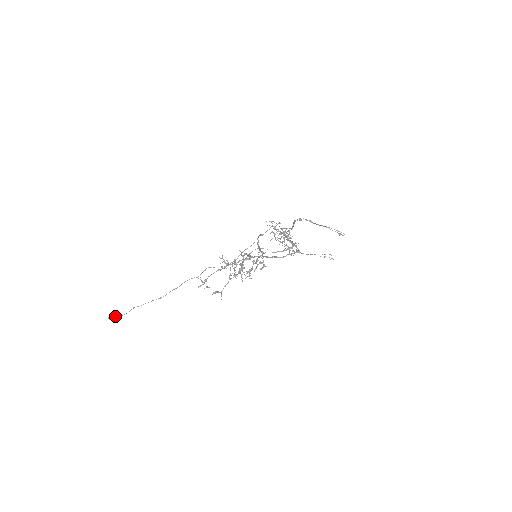
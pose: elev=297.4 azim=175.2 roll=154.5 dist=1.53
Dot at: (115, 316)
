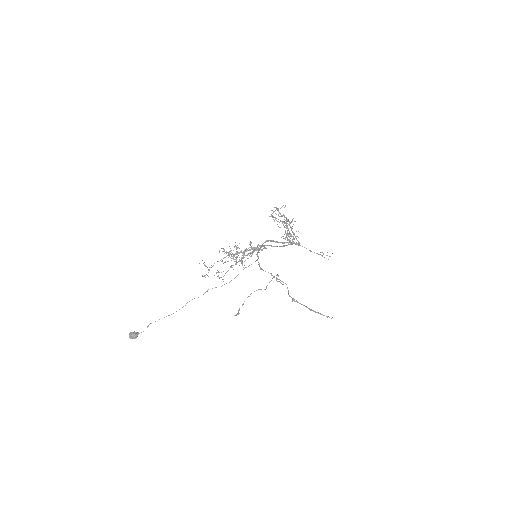
Dot at: (134, 337)
